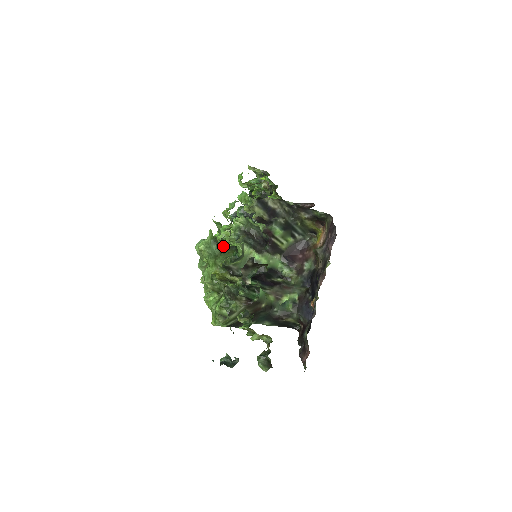
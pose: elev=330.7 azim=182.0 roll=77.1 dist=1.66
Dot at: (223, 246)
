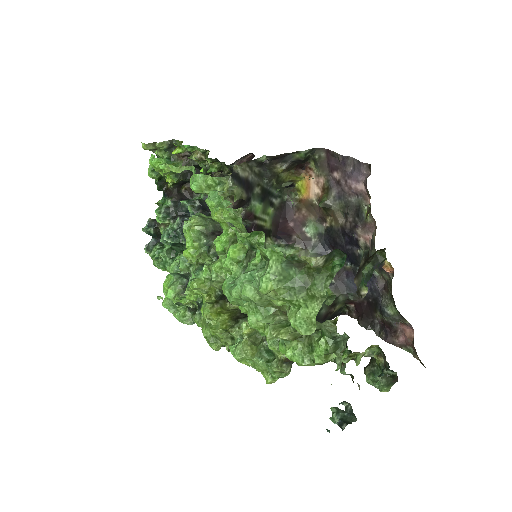
Dot at: (319, 261)
